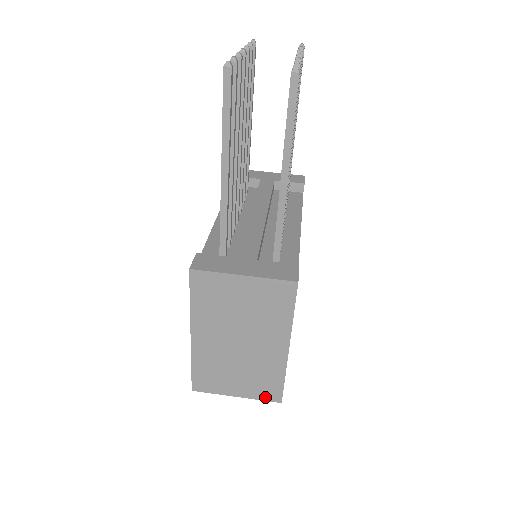
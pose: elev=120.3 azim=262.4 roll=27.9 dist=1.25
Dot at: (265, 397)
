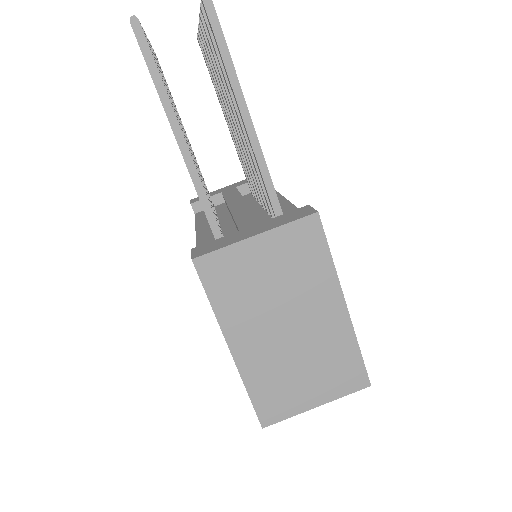
Dot at: (349, 388)
